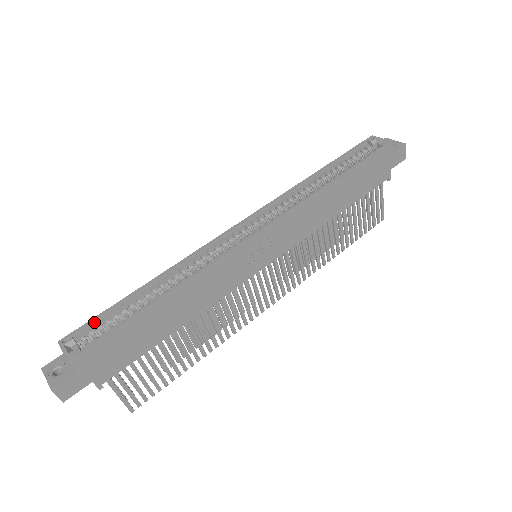
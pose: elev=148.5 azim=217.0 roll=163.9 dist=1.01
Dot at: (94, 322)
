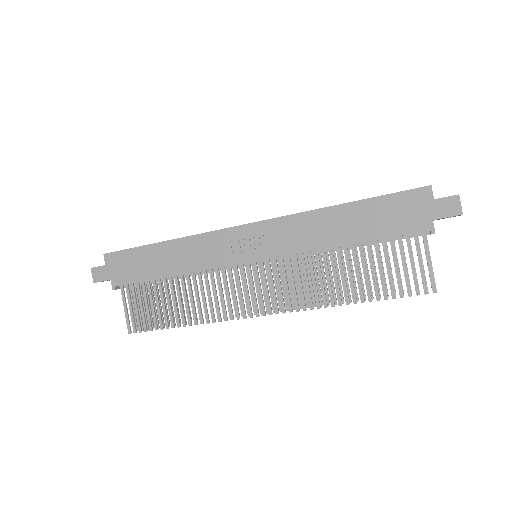
Dot at: occluded
